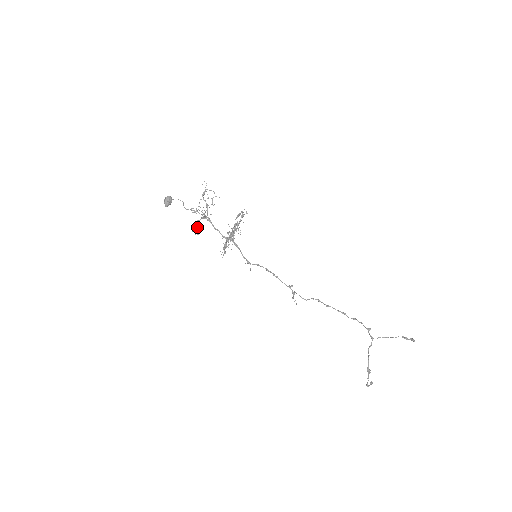
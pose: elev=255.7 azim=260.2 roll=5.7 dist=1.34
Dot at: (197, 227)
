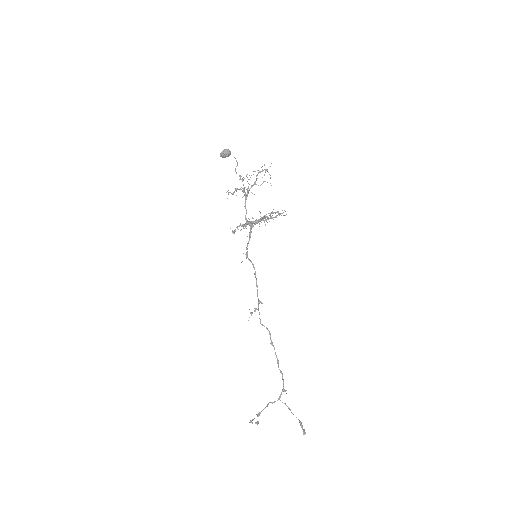
Dot at: (232, 193)
